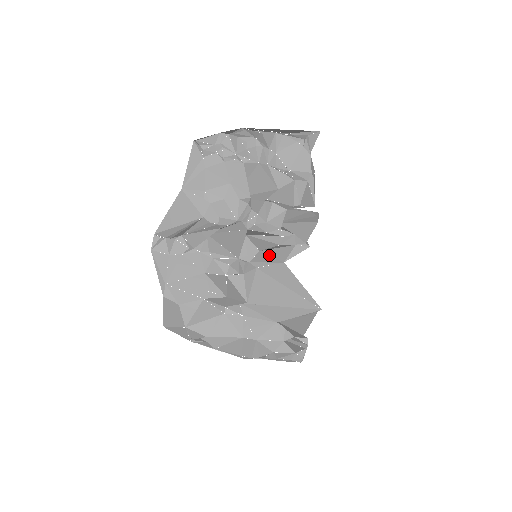
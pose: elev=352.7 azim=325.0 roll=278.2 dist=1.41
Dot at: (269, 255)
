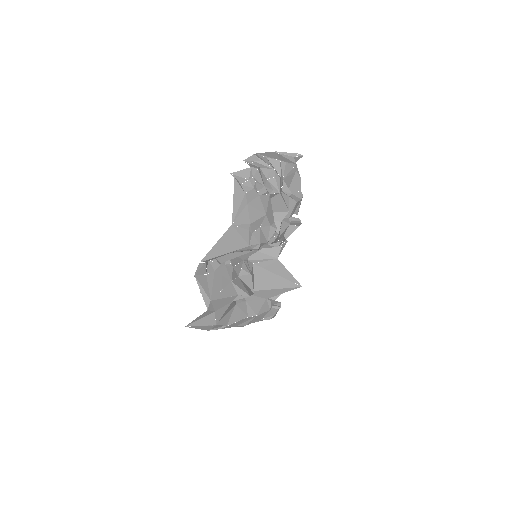
Dot at: (262, 253)
